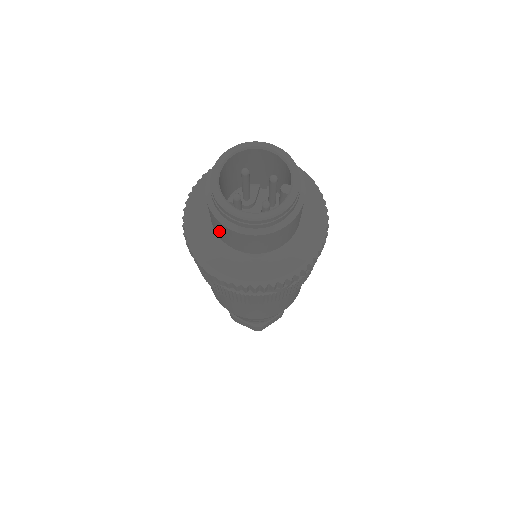
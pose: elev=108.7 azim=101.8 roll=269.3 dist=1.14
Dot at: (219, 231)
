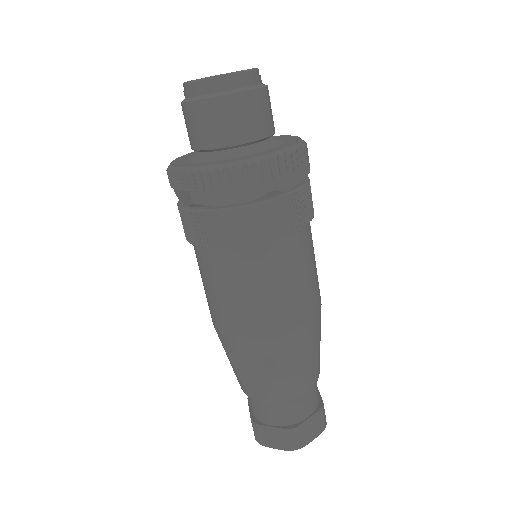
Dot at: occluded
